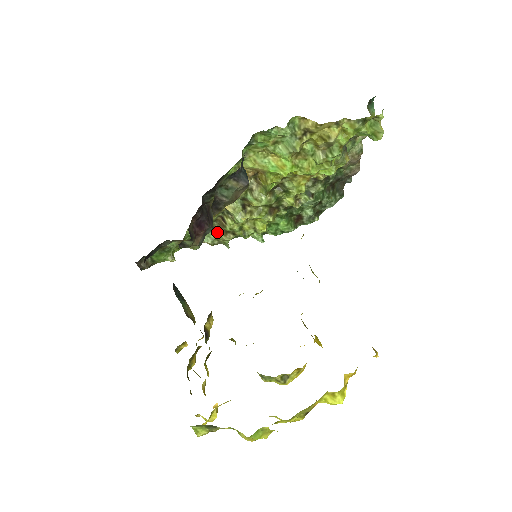
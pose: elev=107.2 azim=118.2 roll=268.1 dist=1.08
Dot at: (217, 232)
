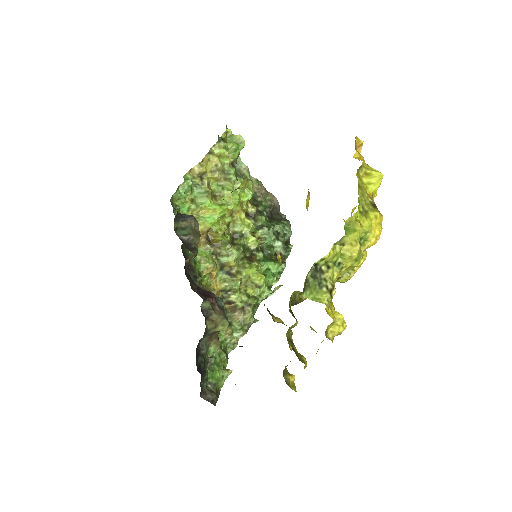
Dot at: (237, 319)
